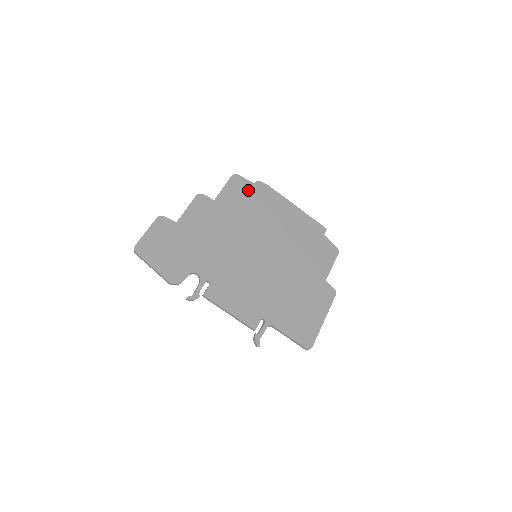
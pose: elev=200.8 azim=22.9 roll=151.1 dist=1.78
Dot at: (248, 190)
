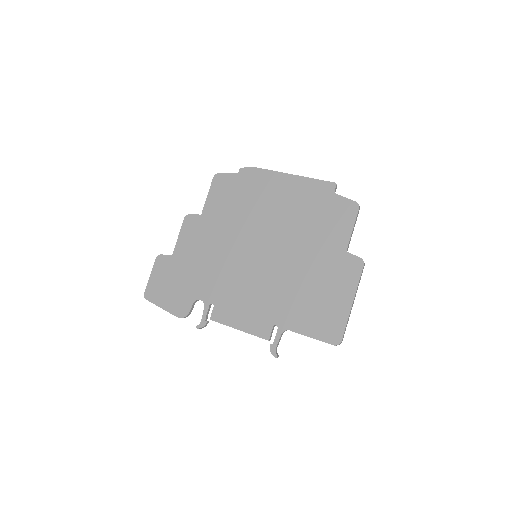
Dot at: (233, 185)
